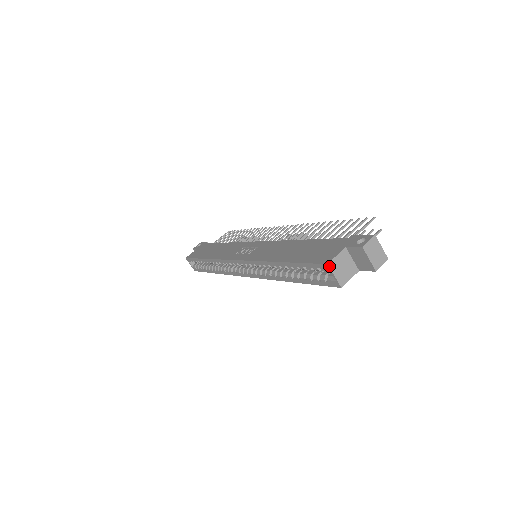
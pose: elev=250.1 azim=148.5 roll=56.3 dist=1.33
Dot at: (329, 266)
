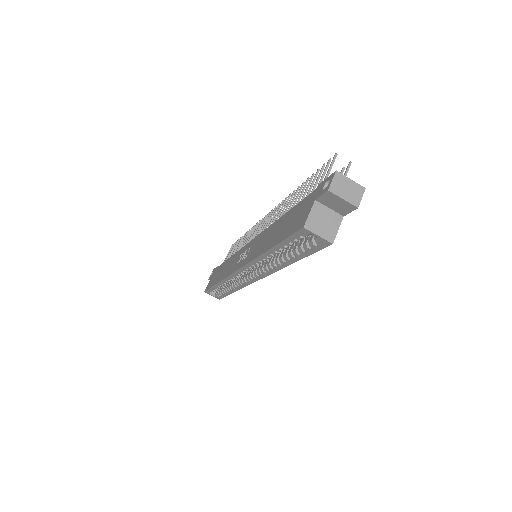
Dot at: (306, 228)
